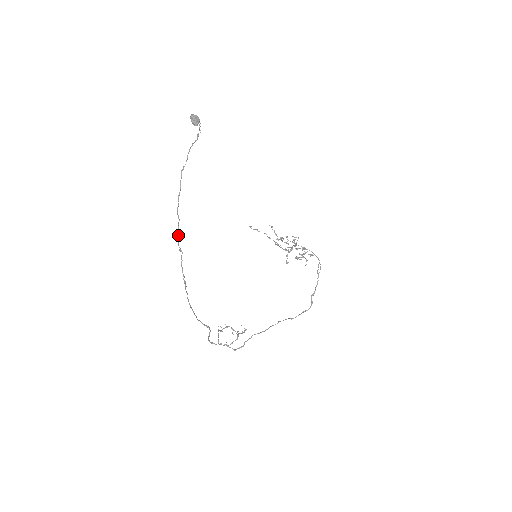
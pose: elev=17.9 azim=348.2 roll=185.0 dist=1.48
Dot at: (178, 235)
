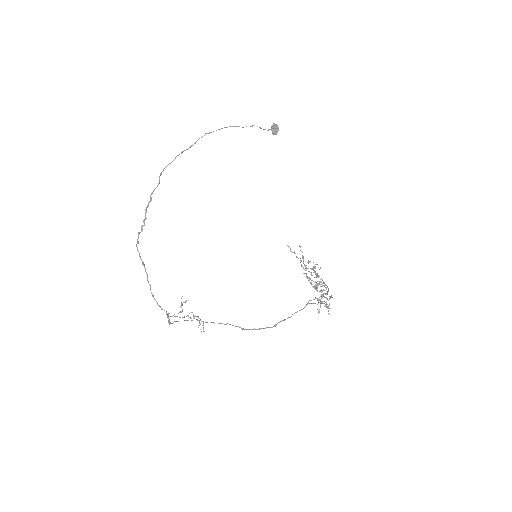
Dot at: (163, 170)
